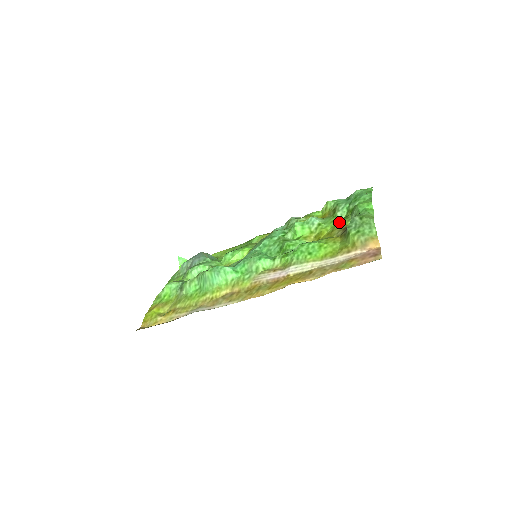
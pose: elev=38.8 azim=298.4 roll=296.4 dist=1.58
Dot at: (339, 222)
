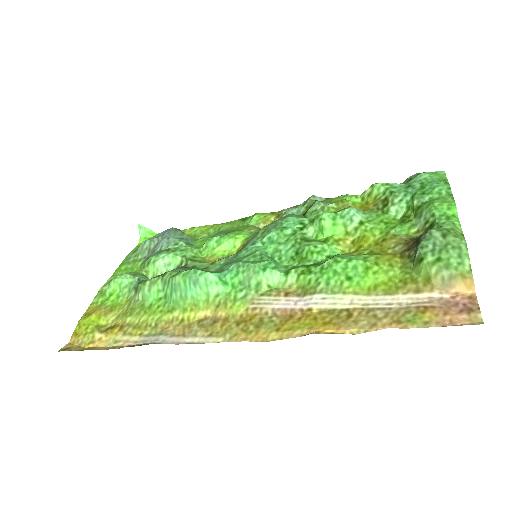
Dot at: (395, 225)
